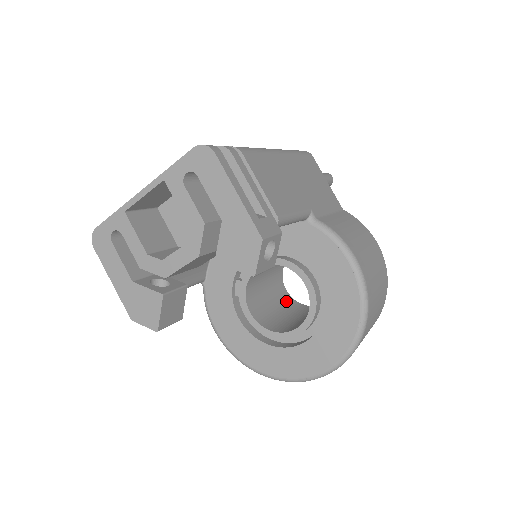
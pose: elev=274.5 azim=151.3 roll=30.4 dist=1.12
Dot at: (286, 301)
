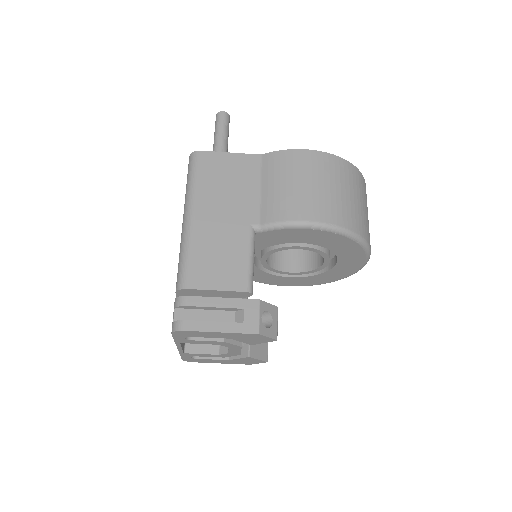
Dot at: occluded
